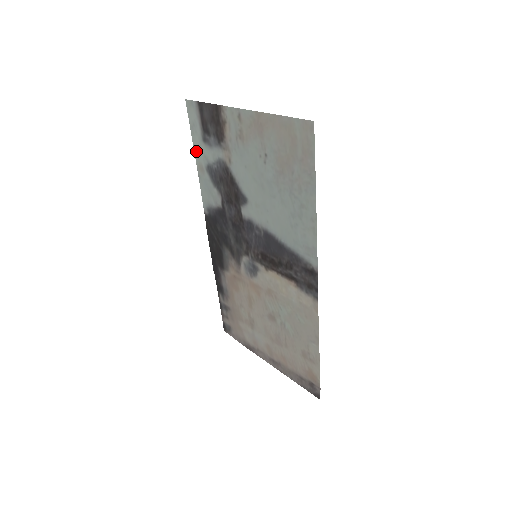
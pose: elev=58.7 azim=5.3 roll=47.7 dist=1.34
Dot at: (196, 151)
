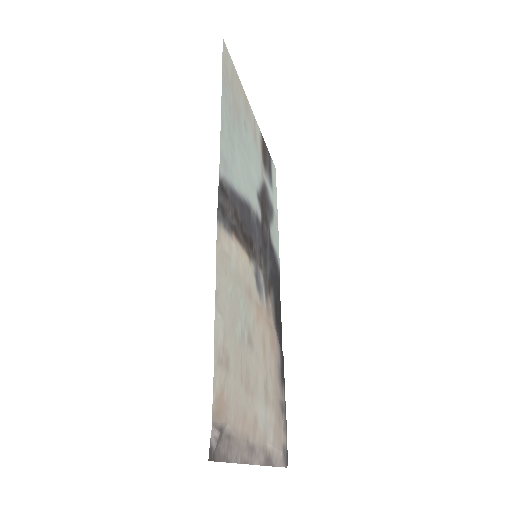
Dot at: (276, 206)
